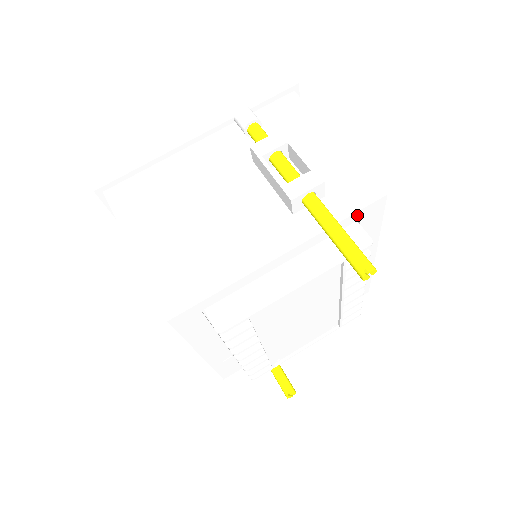
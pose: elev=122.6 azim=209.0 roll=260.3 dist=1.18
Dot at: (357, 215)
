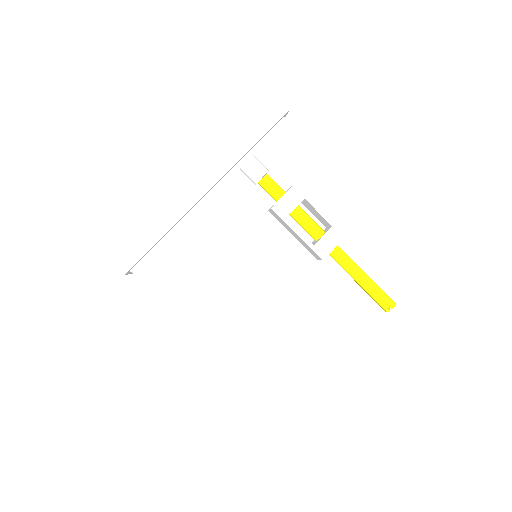
Dot at: (366, 247)
